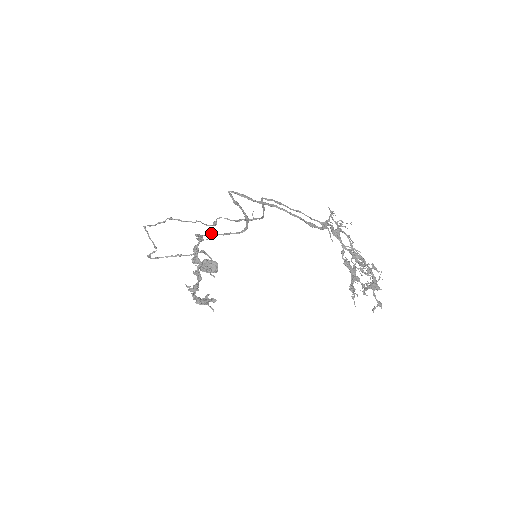
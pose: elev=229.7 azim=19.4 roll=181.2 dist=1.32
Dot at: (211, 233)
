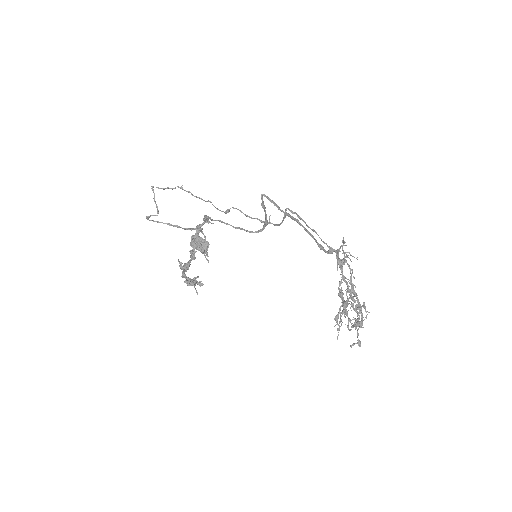
Dot at: occluded
